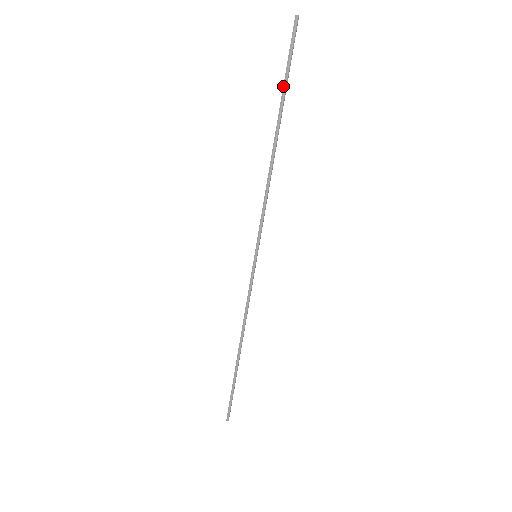
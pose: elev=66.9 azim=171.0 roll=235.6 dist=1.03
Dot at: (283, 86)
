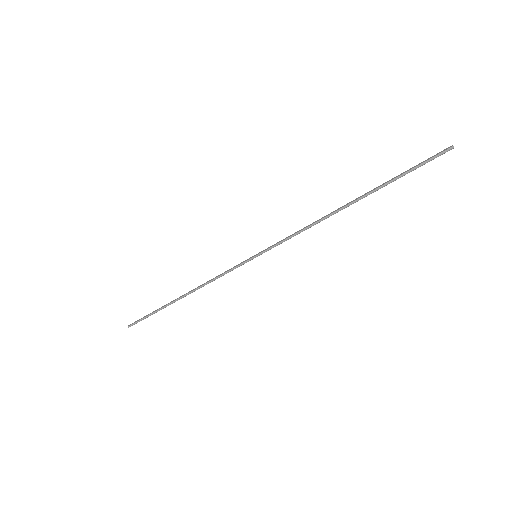
Dot at: (393, 179)
